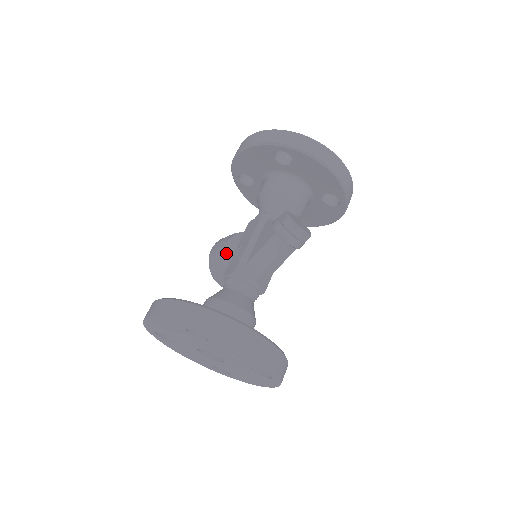
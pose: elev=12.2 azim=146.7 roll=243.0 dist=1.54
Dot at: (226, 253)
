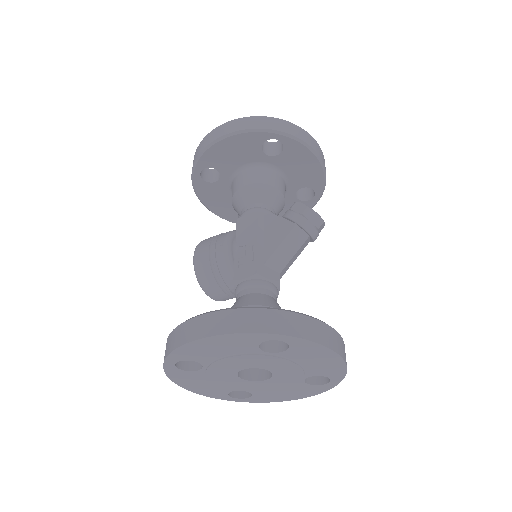
Dot at: (228, 255)
